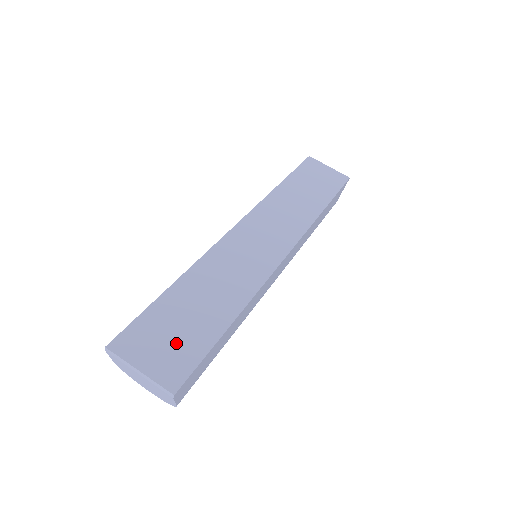
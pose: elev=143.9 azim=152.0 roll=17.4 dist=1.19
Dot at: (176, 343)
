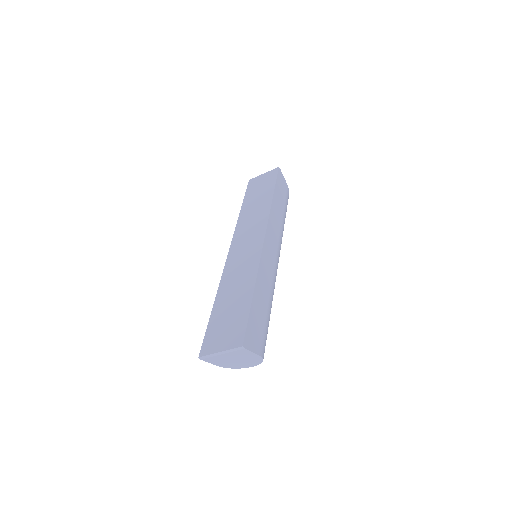
Dot at: (230, 327)
